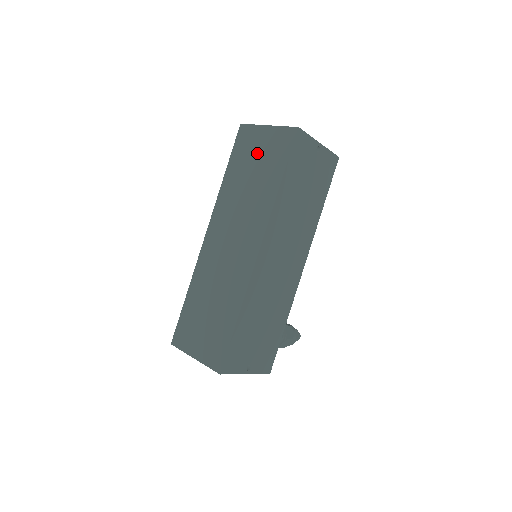
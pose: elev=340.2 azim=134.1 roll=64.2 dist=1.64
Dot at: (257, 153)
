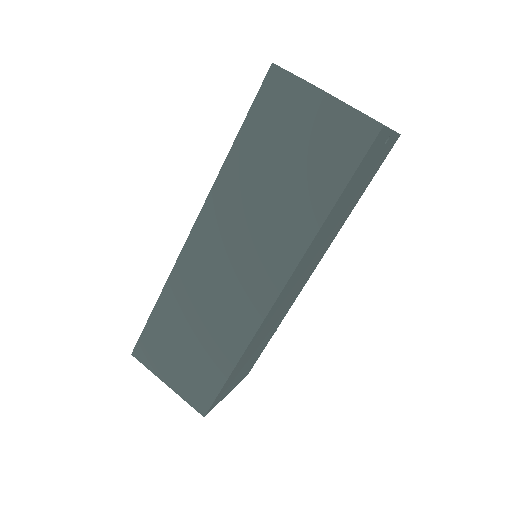
Dot at: (298, 137)
